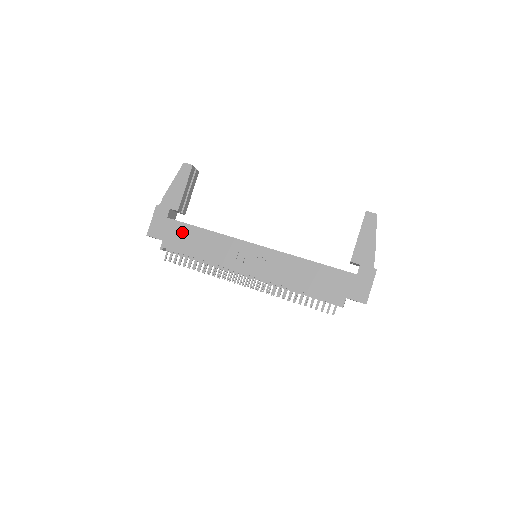
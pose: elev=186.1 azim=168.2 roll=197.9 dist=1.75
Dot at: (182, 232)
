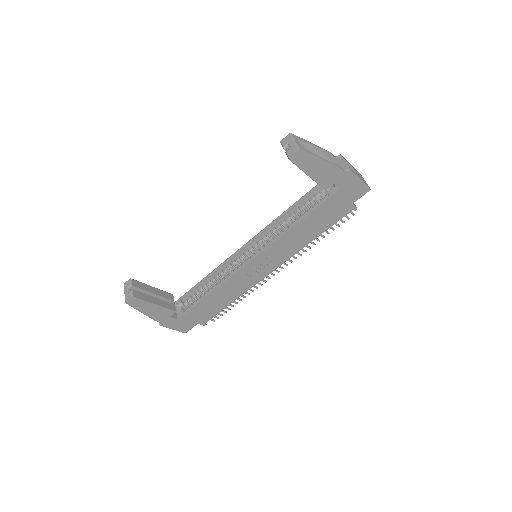
Dot at: (199, 311)
